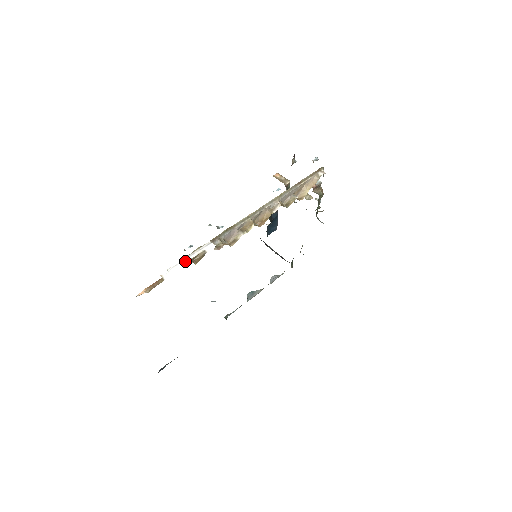
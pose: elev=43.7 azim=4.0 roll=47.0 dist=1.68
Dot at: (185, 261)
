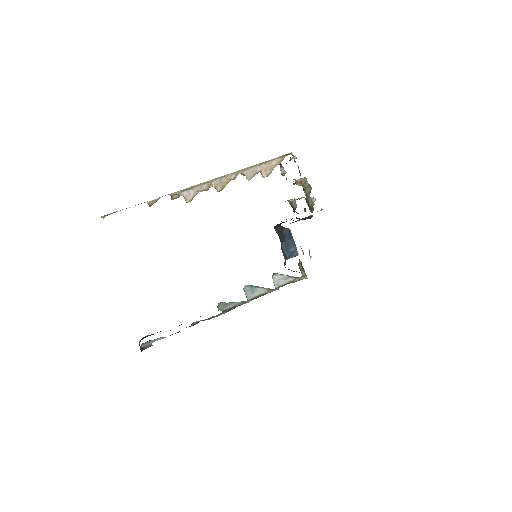
Dot at: (141, 203)
